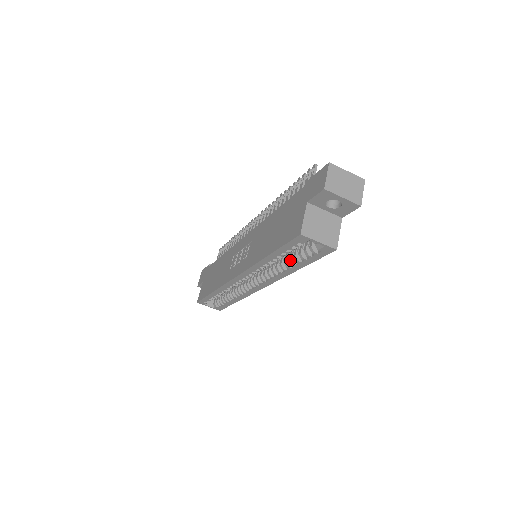
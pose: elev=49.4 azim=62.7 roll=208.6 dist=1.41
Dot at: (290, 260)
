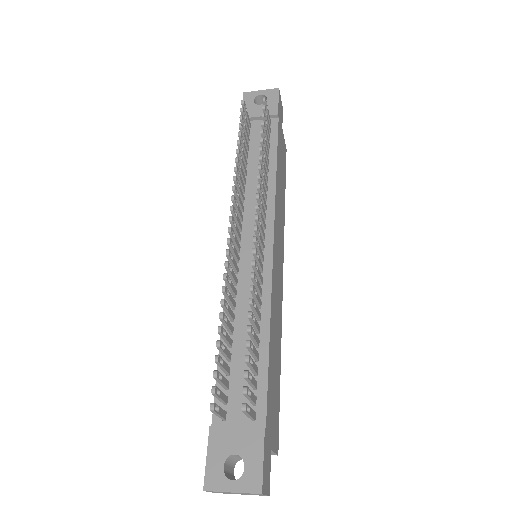
Dot at: occluded
